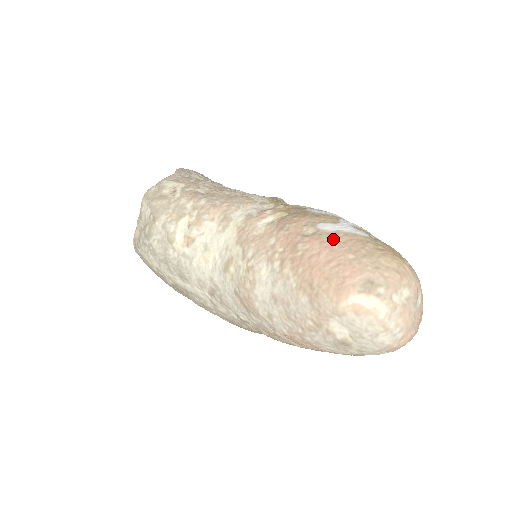
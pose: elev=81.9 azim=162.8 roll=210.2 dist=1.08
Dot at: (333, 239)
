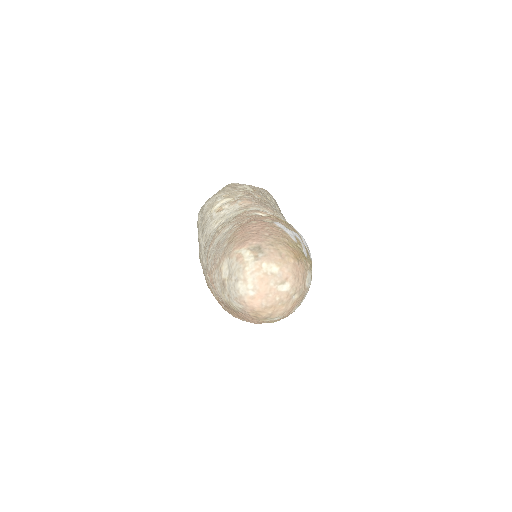
Dot at: (271, 226)
